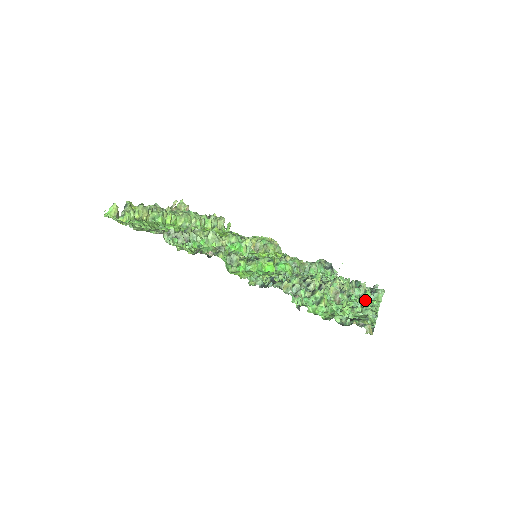
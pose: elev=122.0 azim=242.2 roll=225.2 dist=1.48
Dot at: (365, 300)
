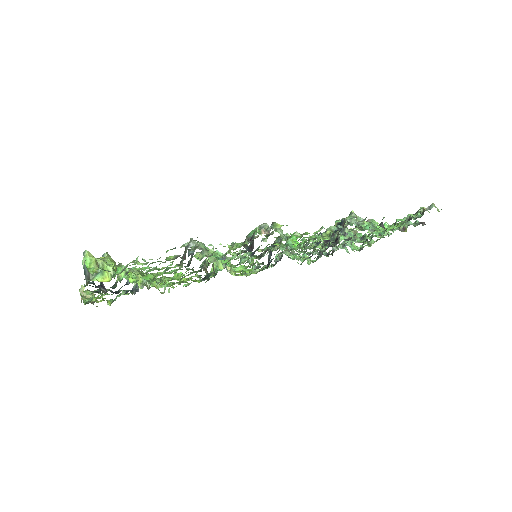
Dot at: occluded
